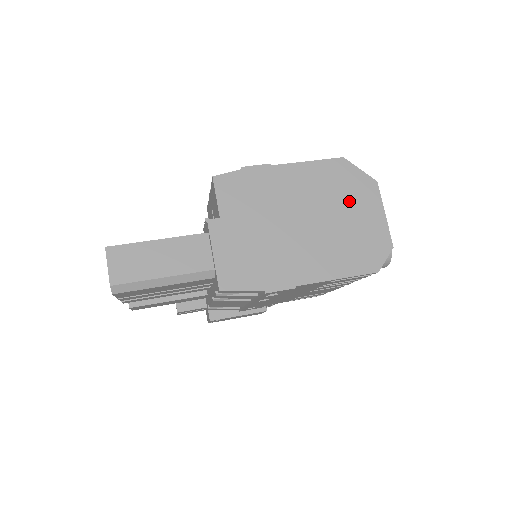
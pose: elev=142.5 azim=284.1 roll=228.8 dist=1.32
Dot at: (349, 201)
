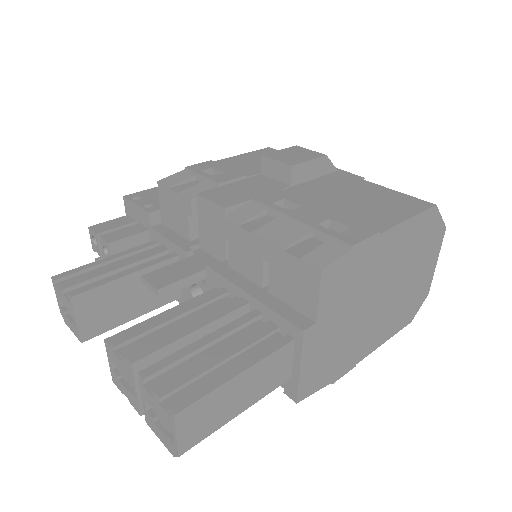
Dot at: (421, 258)
